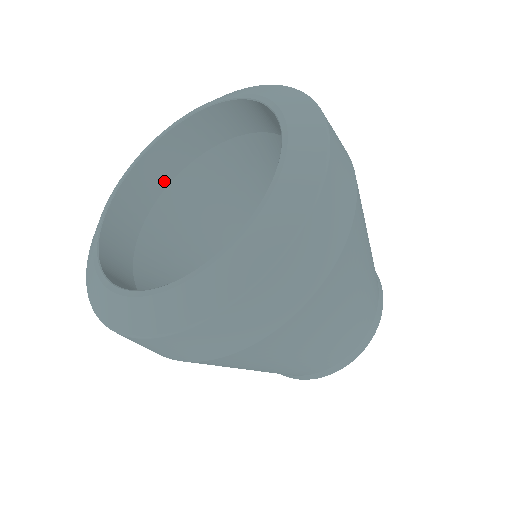
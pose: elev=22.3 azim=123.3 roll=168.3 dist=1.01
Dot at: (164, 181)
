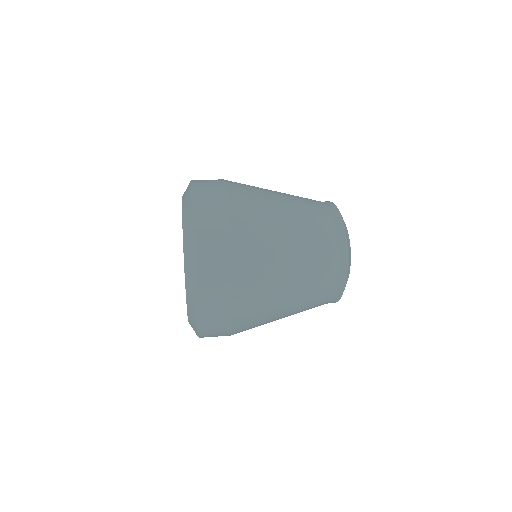
Dot at: occluded
